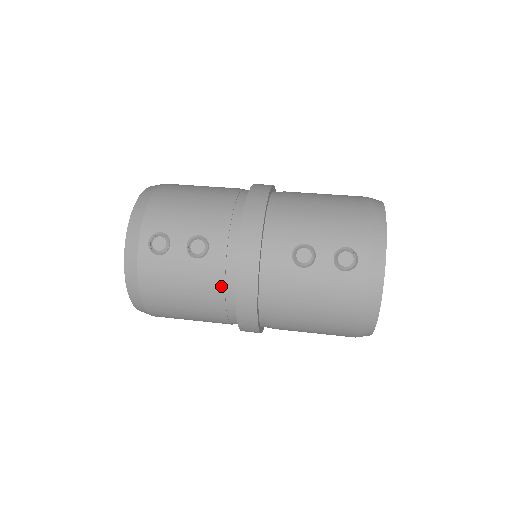
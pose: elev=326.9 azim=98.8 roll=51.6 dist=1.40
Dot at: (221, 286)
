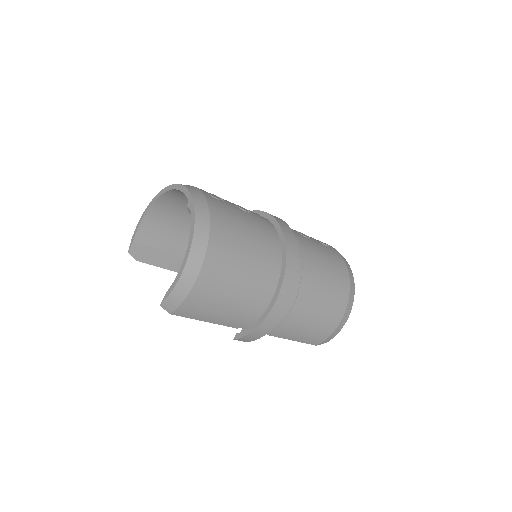
Dot at: (270, 233)
